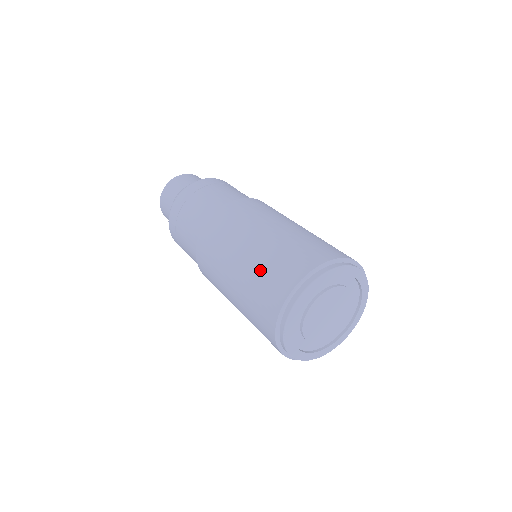
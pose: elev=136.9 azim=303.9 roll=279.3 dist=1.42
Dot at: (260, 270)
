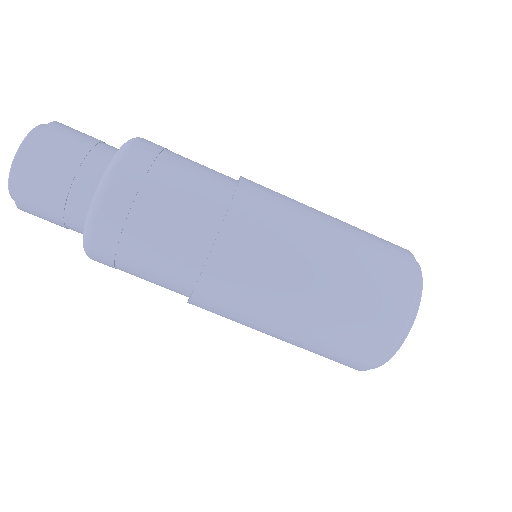
Dot at: (344, 322)
